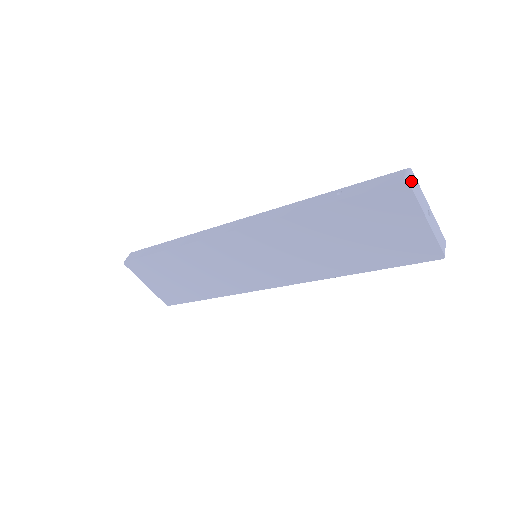
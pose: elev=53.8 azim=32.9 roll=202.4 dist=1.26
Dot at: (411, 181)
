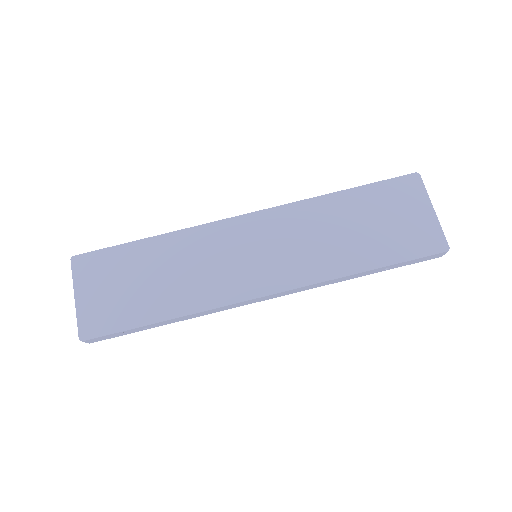
Dot at: (419, 179)
